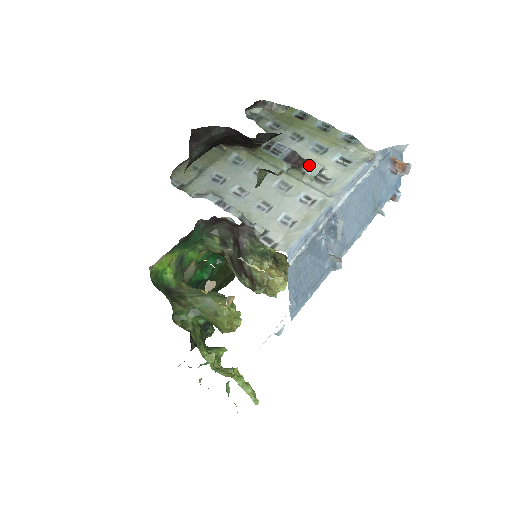
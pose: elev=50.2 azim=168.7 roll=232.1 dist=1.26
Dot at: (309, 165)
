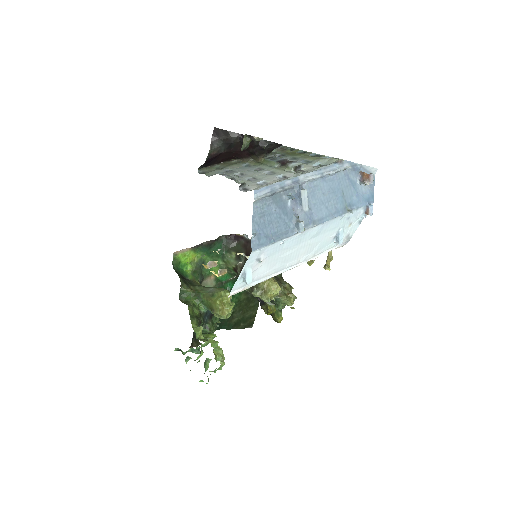
Dot at: (292, 162)
